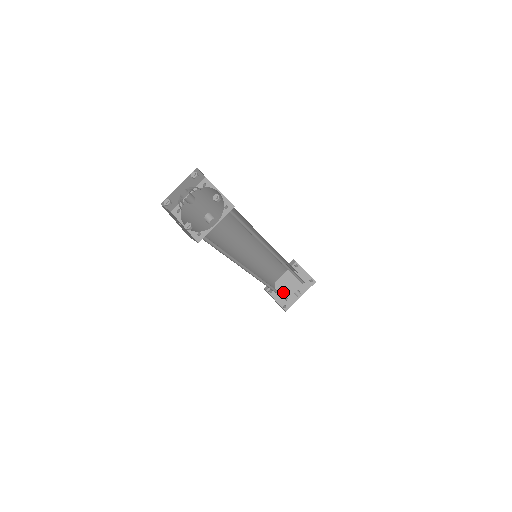
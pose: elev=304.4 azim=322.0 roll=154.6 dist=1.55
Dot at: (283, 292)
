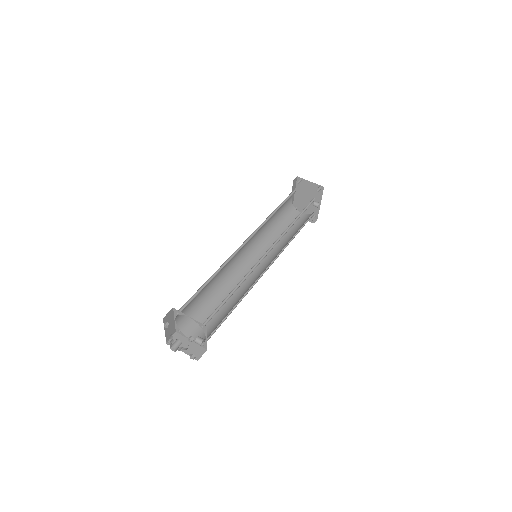
Dot at: (305, 205)
